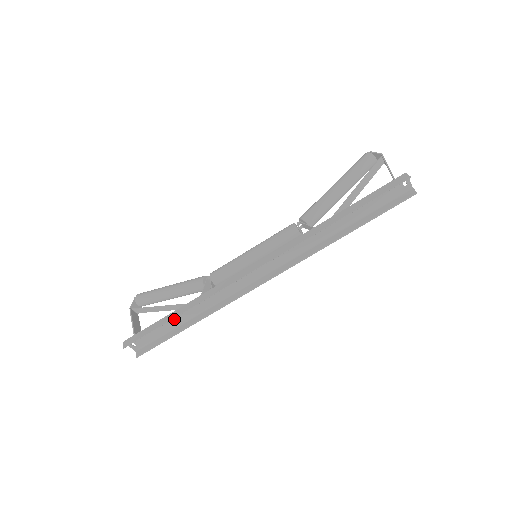
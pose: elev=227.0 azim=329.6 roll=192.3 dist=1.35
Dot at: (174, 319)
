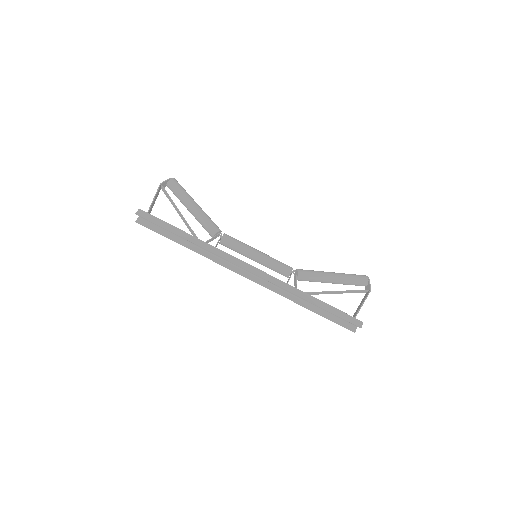
Dot at: occluded
